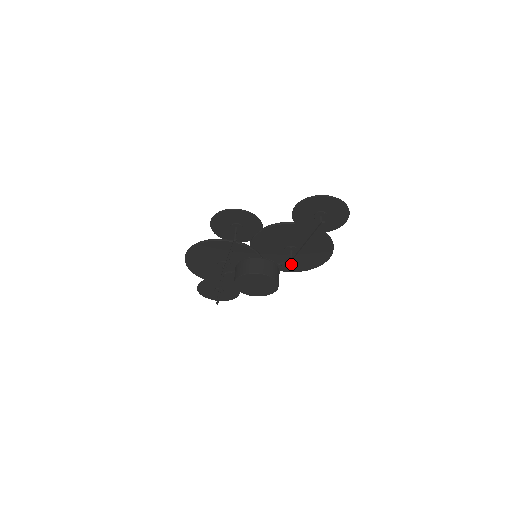
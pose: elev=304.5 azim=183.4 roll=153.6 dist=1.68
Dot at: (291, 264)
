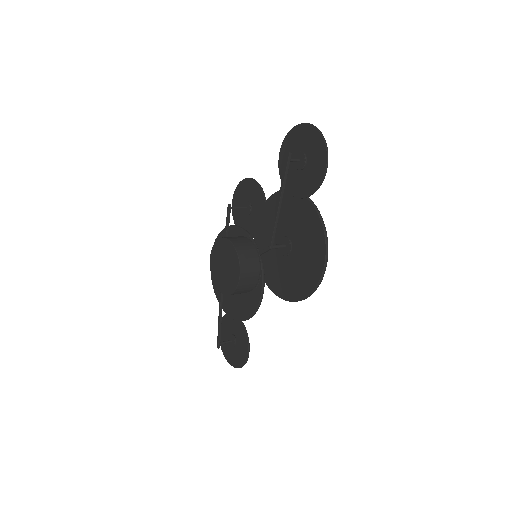
Dot at: (288, 281)
